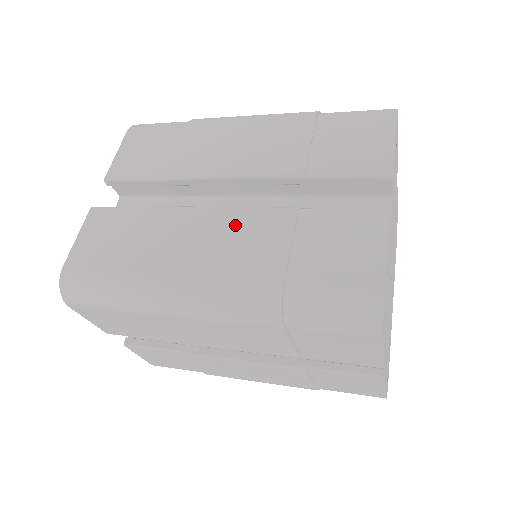
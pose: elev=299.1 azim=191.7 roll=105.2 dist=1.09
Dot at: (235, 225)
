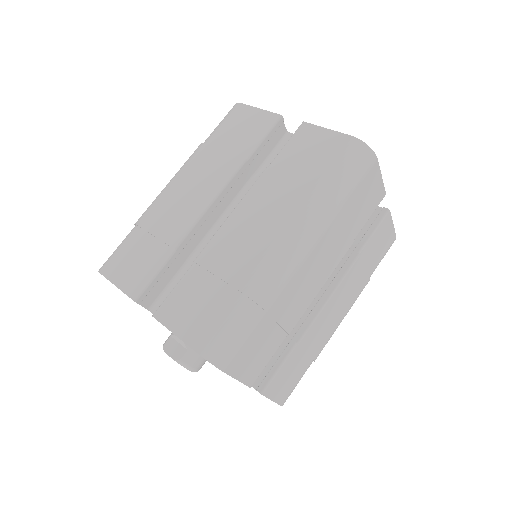
Dot at: (252, 207)
